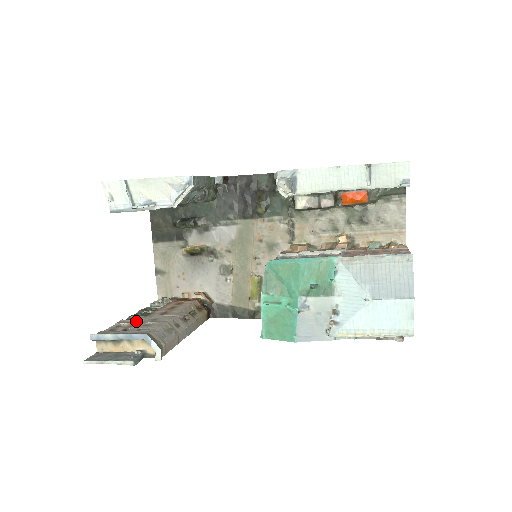
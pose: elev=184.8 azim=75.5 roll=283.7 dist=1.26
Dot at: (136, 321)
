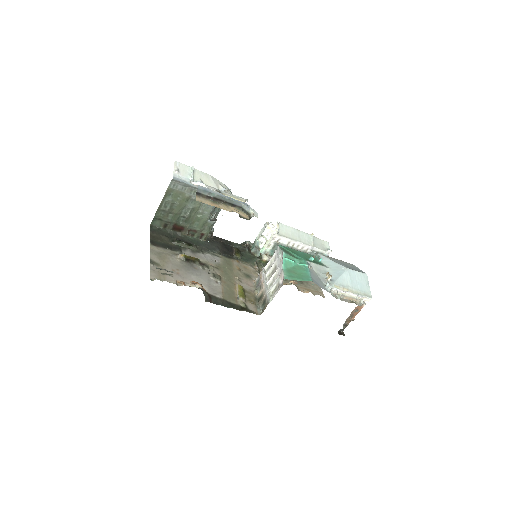
Dot at: occluded
